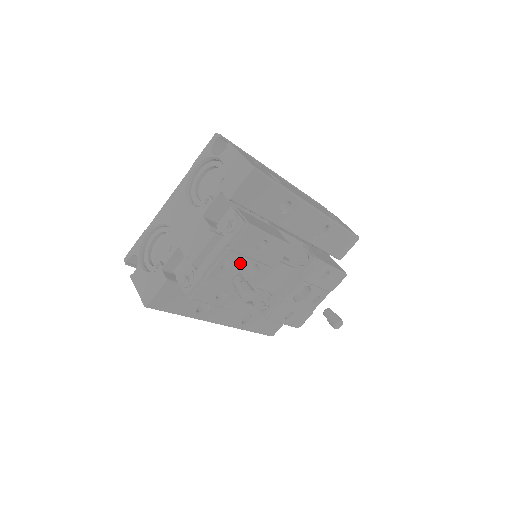
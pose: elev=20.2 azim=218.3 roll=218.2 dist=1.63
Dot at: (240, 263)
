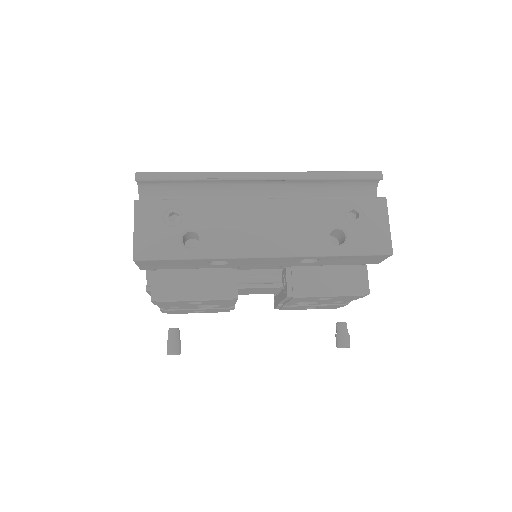
Dot at: occluded
